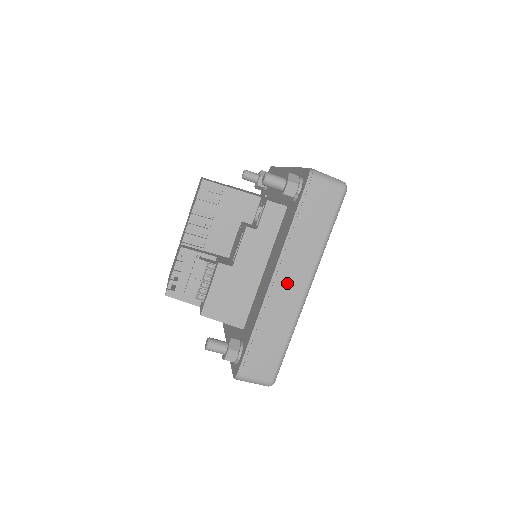
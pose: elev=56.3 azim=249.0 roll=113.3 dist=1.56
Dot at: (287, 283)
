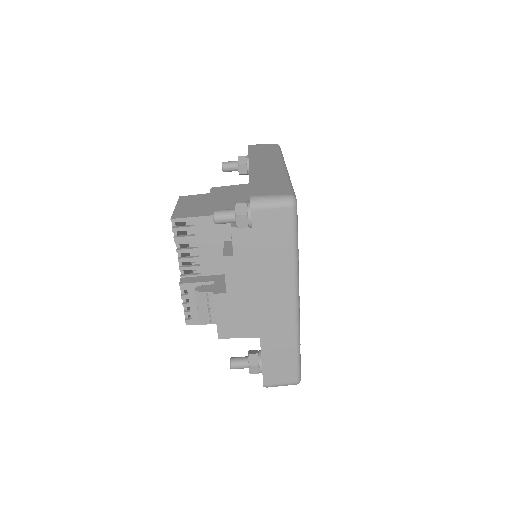
Dot at: (274, 305)
